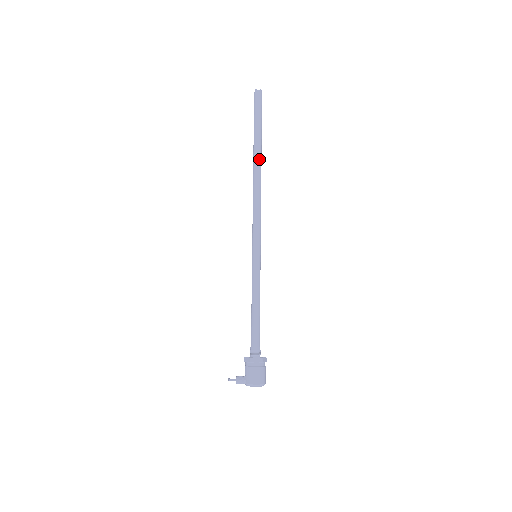
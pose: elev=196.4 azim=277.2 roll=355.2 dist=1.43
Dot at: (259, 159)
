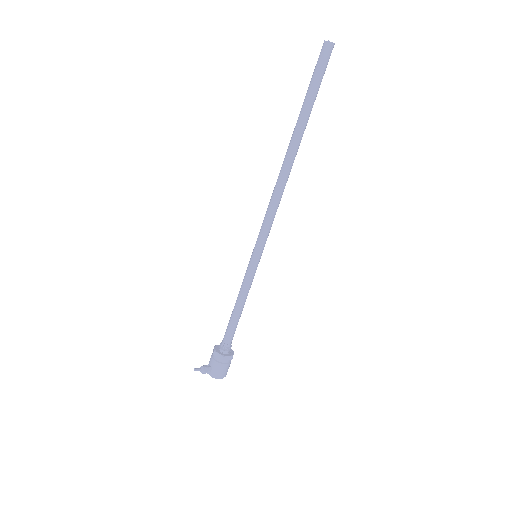
Dot at: (299, 145)
